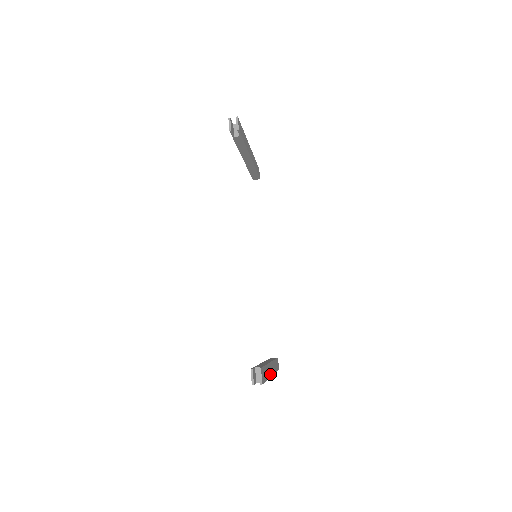
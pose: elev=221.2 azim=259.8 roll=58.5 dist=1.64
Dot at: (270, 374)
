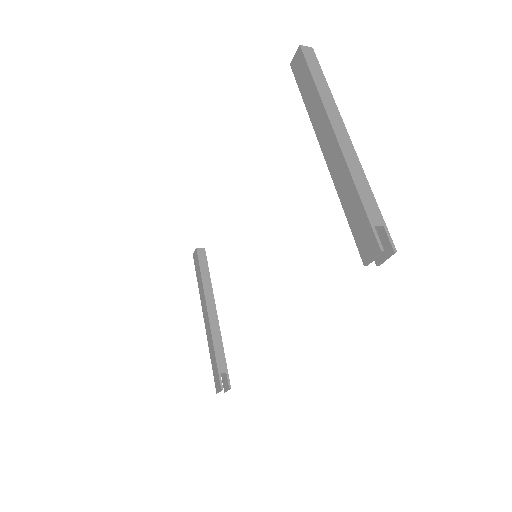
Dot at: occluded
